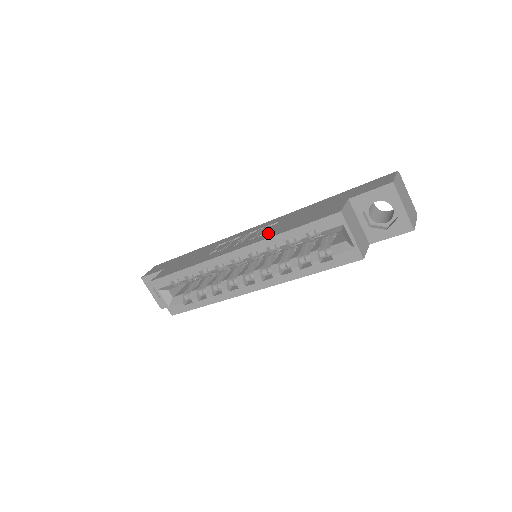
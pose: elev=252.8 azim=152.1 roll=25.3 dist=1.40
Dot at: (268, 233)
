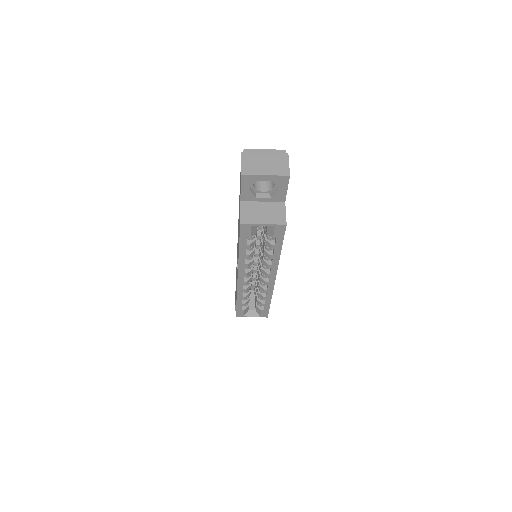
Dot at: occluded
